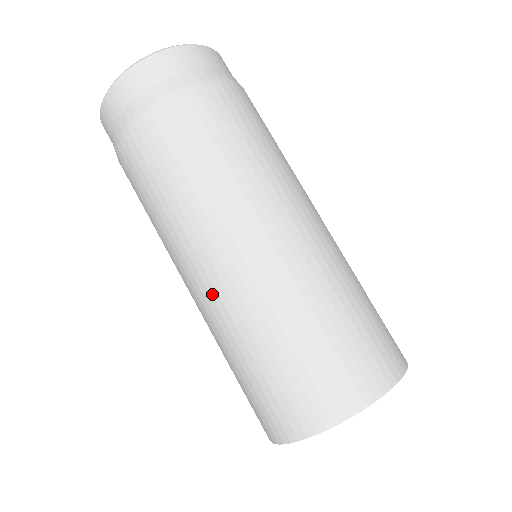
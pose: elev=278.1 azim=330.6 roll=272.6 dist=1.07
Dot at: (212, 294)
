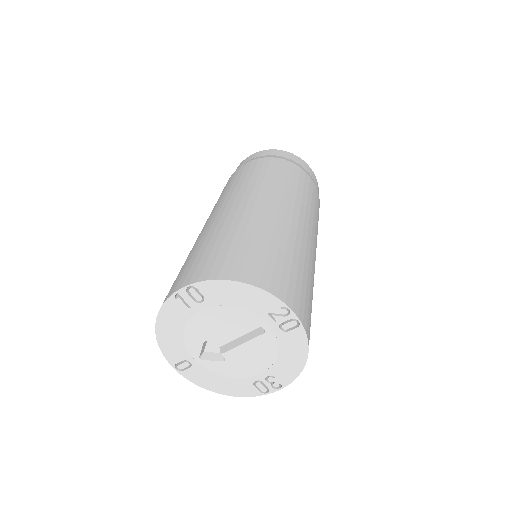
Dot at: occluded
